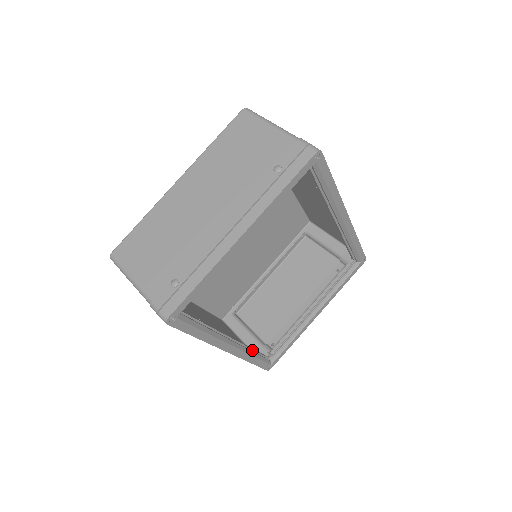
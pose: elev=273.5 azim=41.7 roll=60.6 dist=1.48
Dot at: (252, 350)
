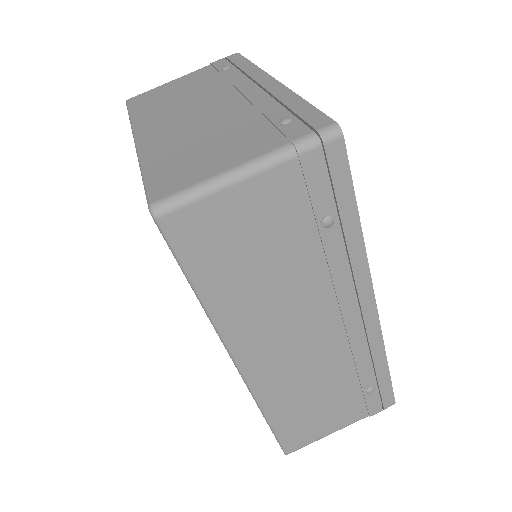
Dot at: occluded
